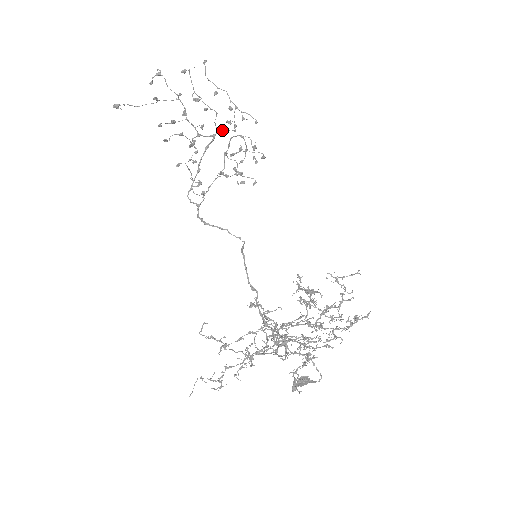
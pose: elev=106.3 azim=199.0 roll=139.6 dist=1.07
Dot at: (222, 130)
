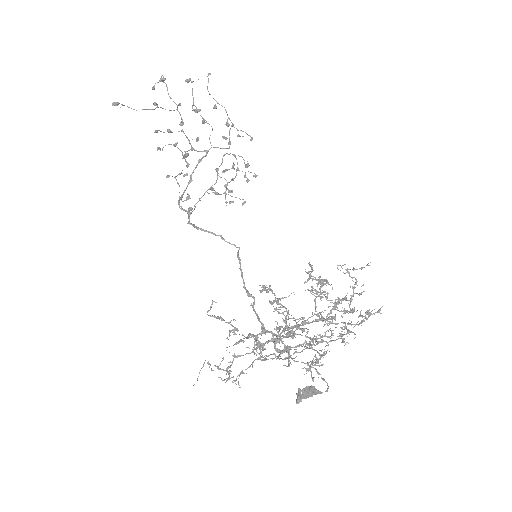
Dot at: (216, 147)
